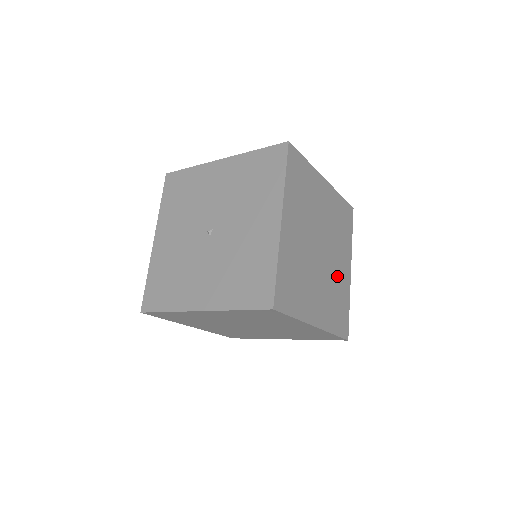
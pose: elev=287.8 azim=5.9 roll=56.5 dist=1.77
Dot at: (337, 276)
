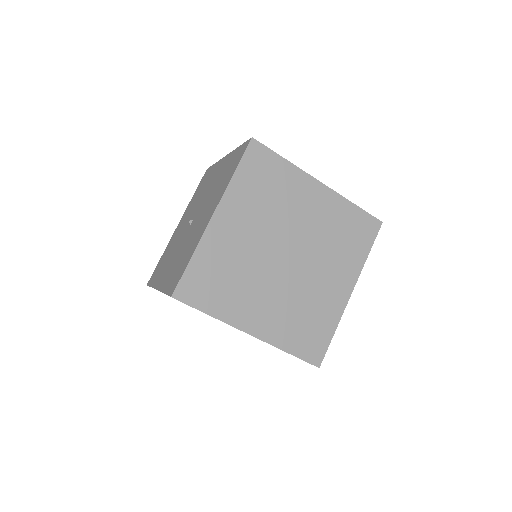
Dot at: (316, 292)
